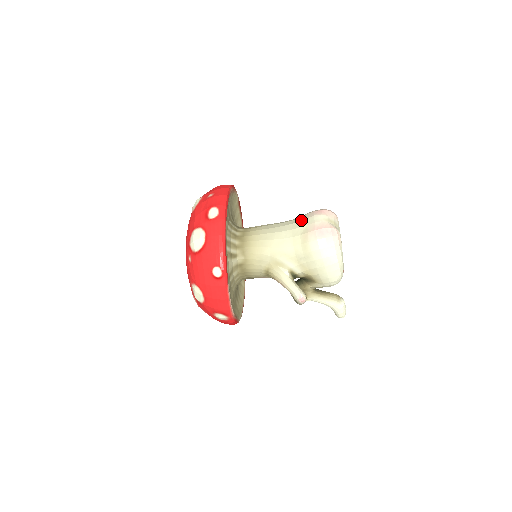
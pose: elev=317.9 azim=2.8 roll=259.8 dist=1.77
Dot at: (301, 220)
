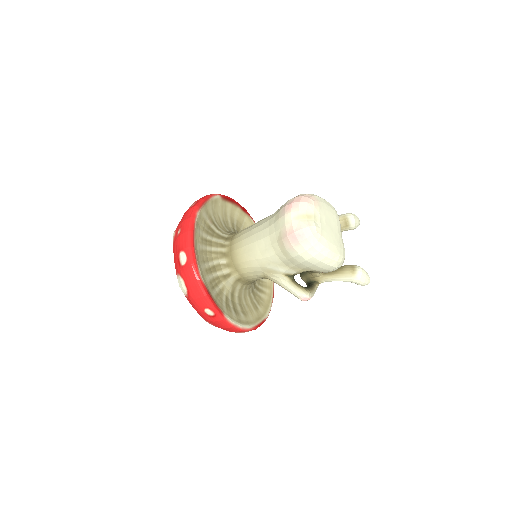
Dot at: (275, 222)
